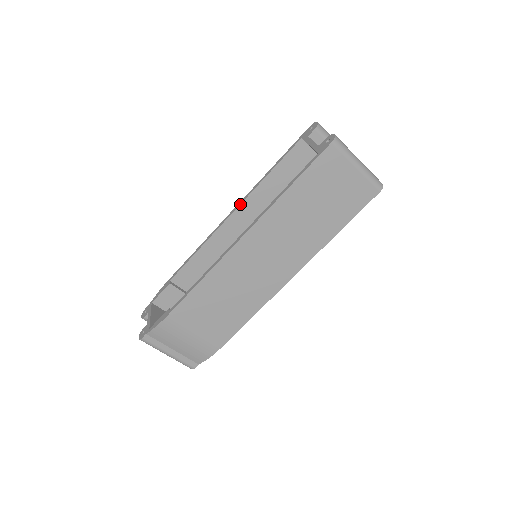
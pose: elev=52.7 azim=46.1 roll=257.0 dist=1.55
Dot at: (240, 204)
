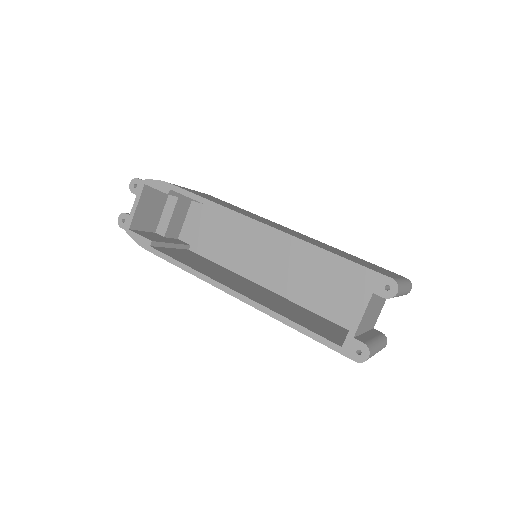
Dot at: (272, 233)
